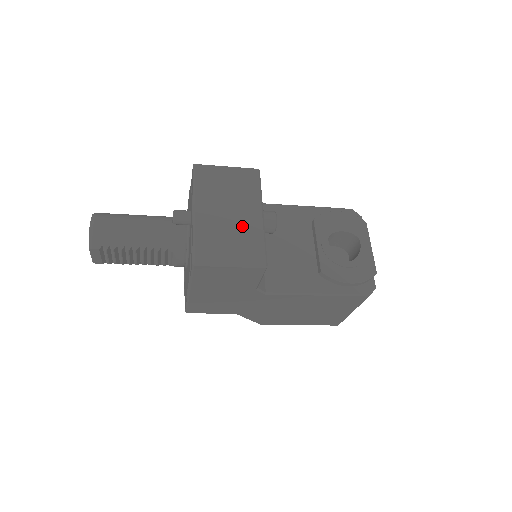
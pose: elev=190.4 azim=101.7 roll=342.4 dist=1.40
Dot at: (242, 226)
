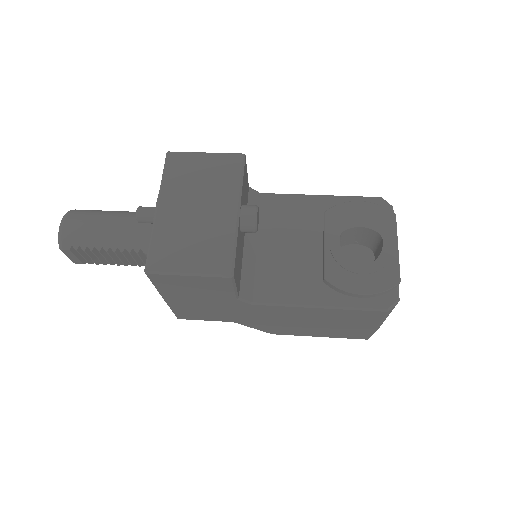
Dot at: (210, 225)
